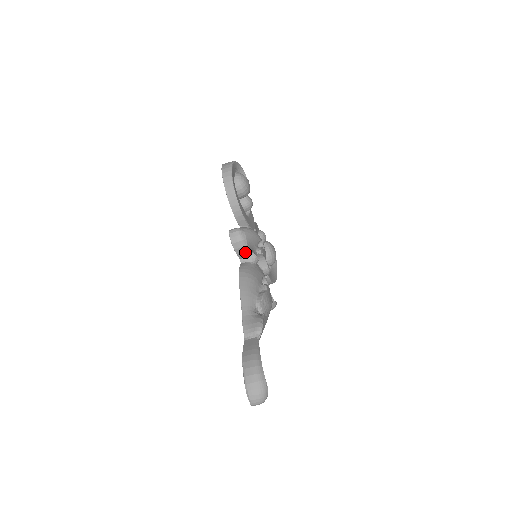
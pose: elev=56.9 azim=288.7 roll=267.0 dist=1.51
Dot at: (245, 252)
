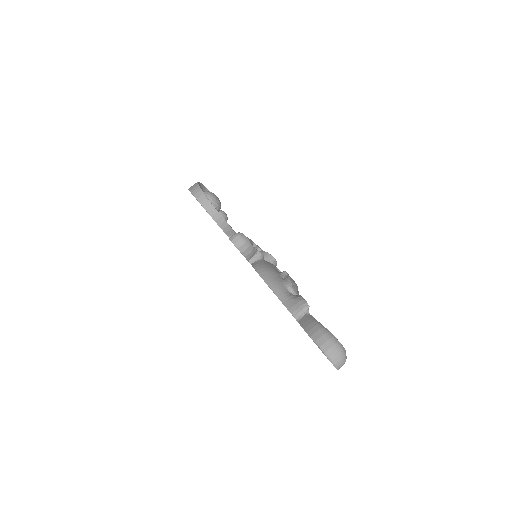
Dot at: (251, 252)
